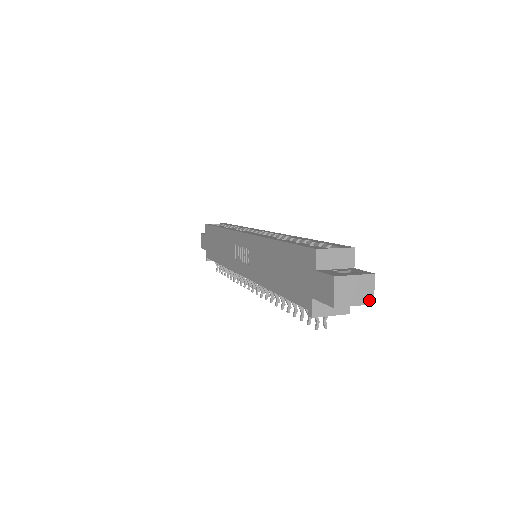
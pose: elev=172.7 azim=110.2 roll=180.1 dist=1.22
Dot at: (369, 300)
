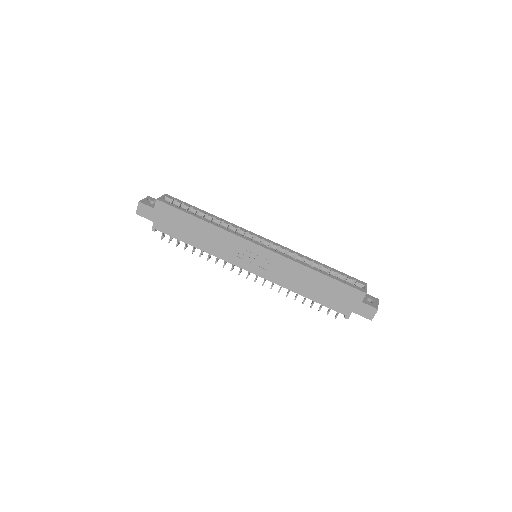
Dot at: occluded
